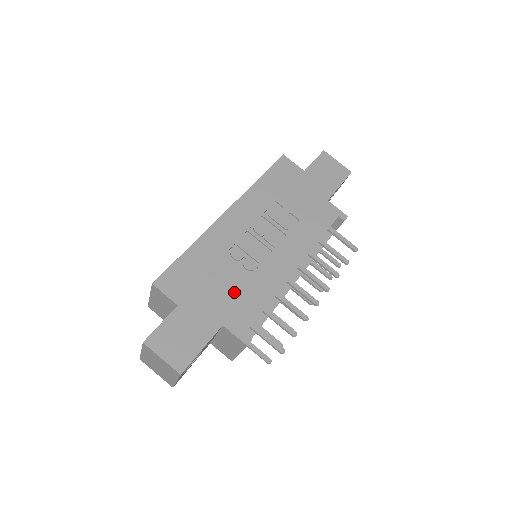
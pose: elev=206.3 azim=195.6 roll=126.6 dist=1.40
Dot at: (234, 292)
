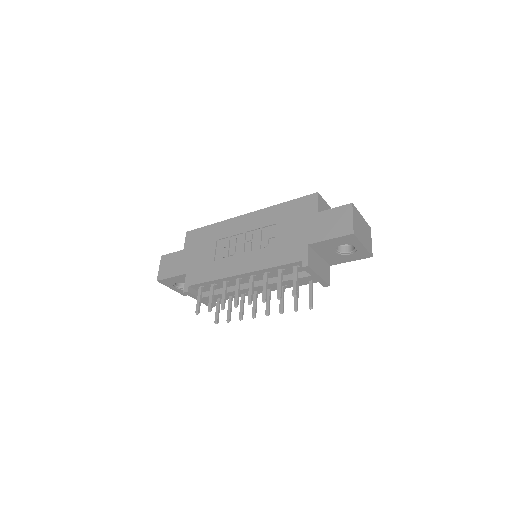
Dot at: (205, 262)
